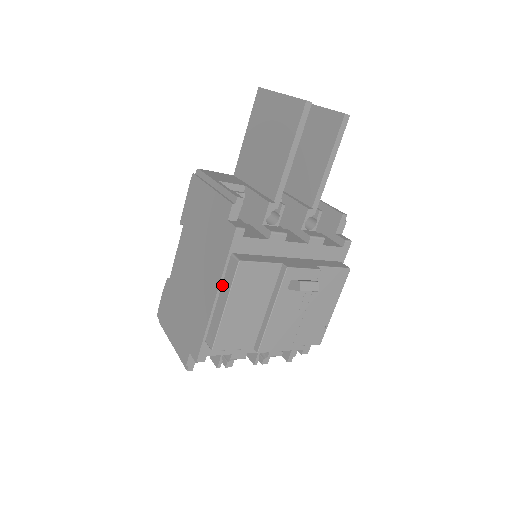
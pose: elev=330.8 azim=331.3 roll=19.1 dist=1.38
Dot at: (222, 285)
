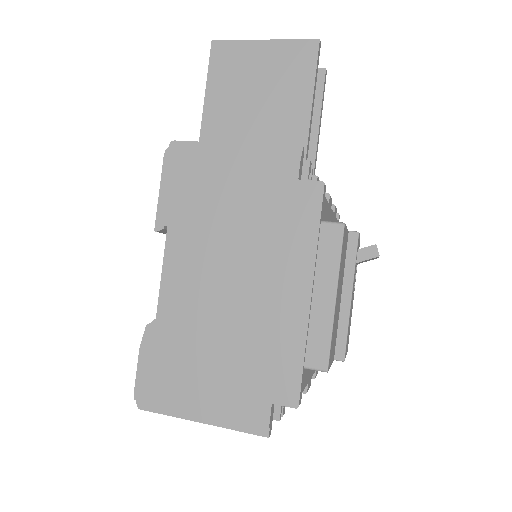
Dot at: (316, 270)
